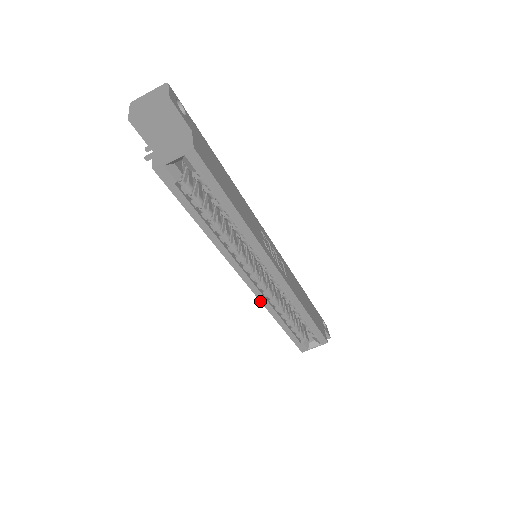
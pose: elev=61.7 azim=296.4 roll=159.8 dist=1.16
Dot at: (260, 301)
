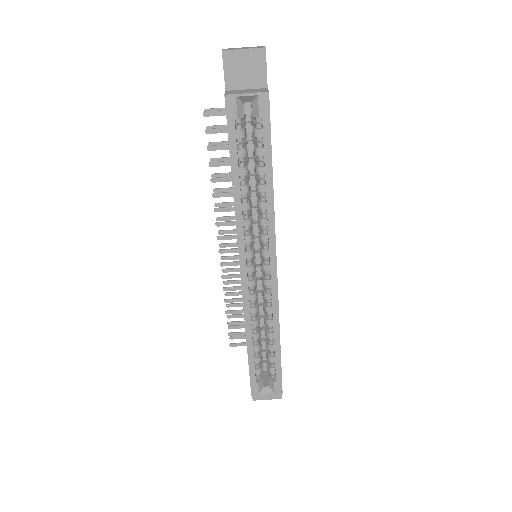
Dot at: (243, 301)
